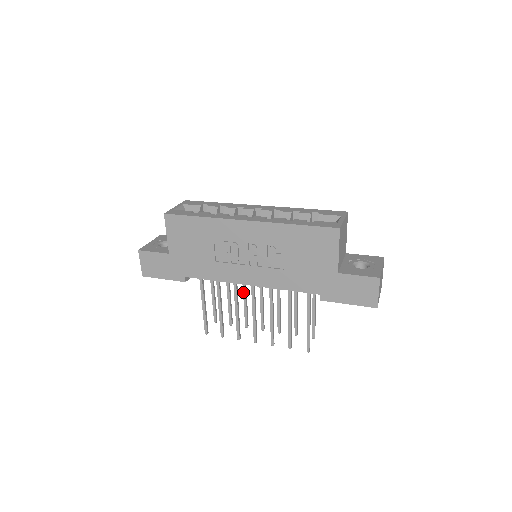
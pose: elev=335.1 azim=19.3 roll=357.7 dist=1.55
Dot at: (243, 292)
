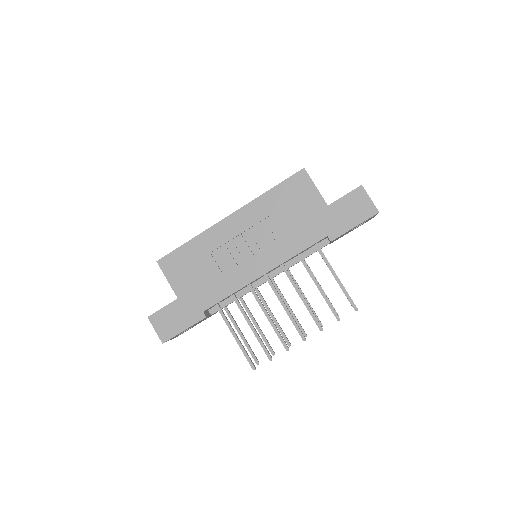
Dot at: occluded
